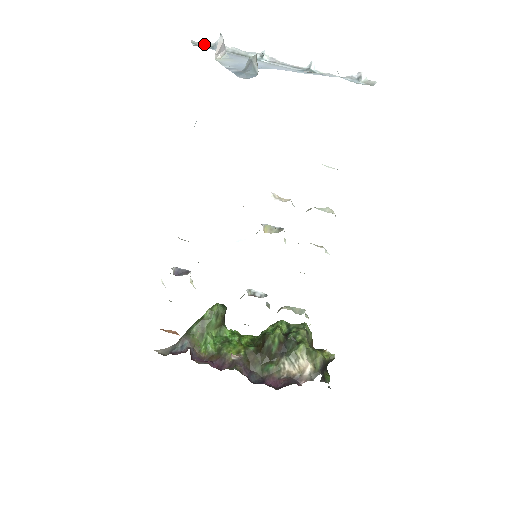
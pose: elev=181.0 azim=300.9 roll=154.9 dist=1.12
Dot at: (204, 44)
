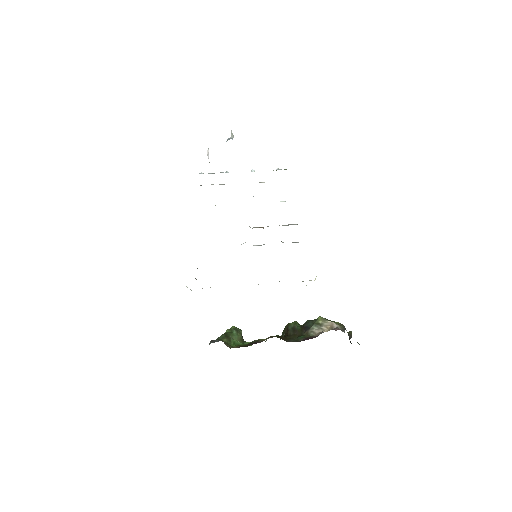
Dot at: occluded
